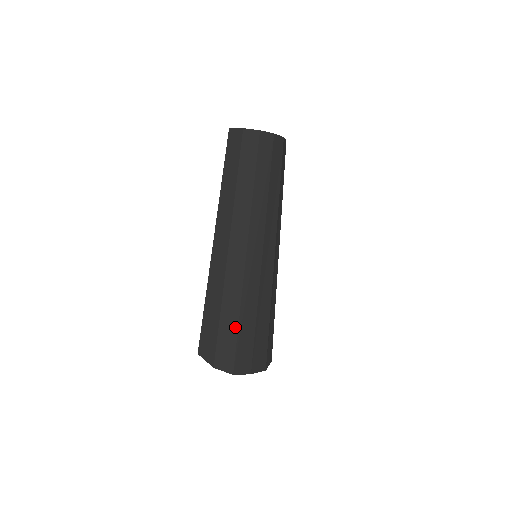
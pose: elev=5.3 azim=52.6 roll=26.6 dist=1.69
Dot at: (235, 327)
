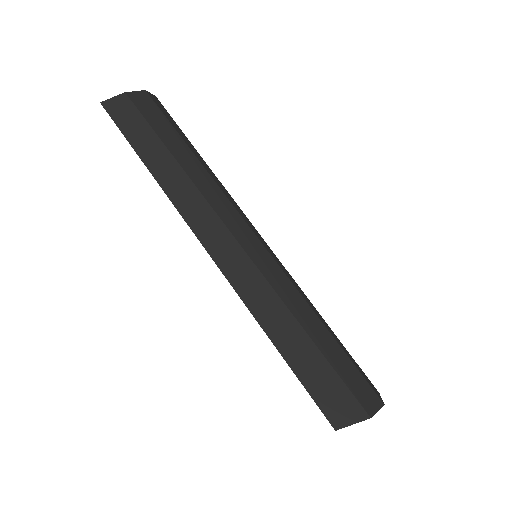
Dot at: (335, 344)
